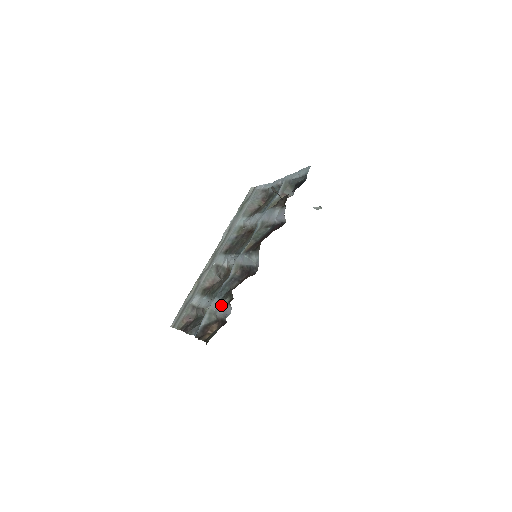
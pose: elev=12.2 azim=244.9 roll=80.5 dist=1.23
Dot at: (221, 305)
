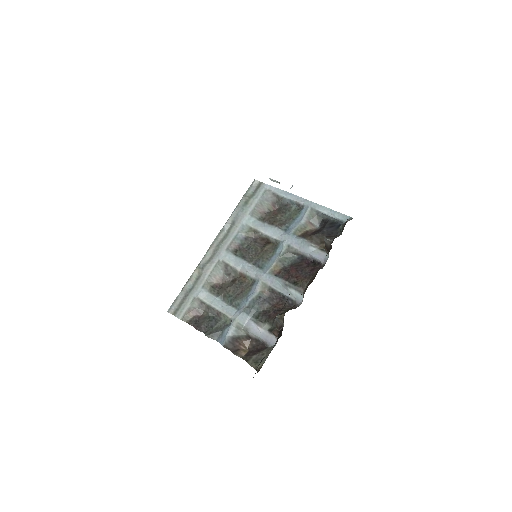
Dot at: (257, 327)
